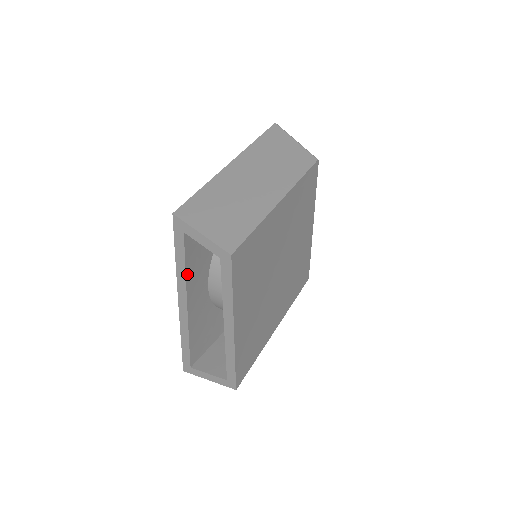
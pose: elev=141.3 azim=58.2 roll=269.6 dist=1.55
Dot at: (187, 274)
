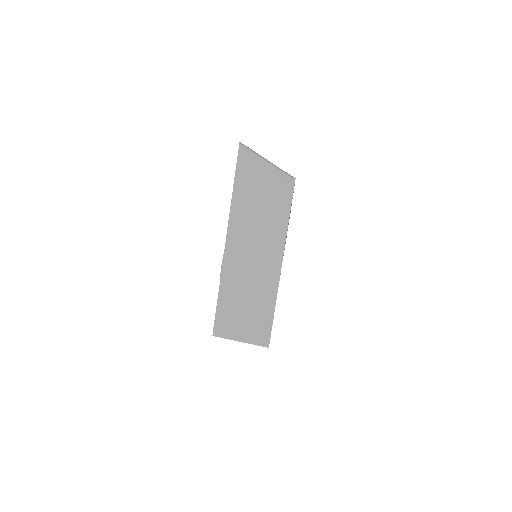
Dot at: occluded
